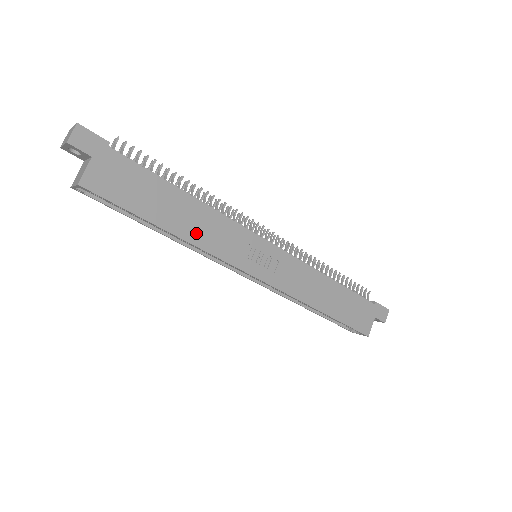
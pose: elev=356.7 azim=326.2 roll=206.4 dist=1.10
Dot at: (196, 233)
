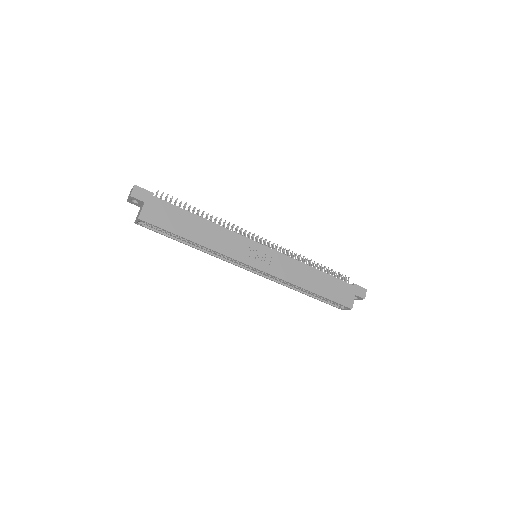
Dot at: (212, 242)
